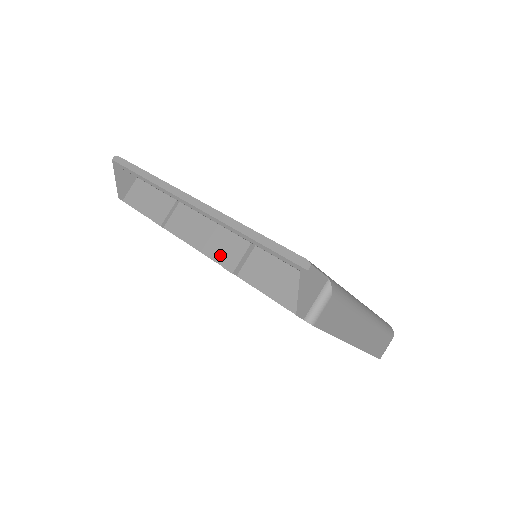
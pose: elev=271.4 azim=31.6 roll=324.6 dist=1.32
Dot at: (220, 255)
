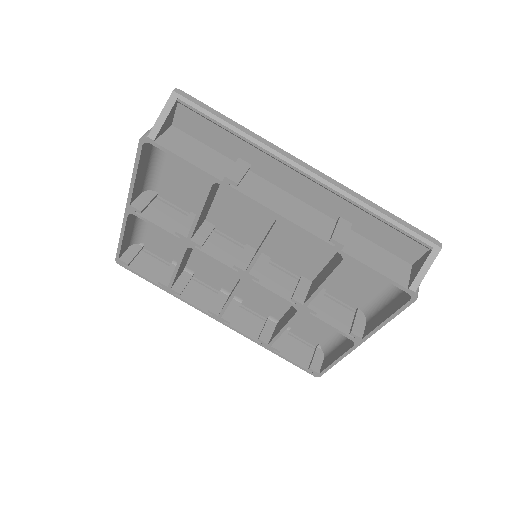
Dot at: (316, 229)
